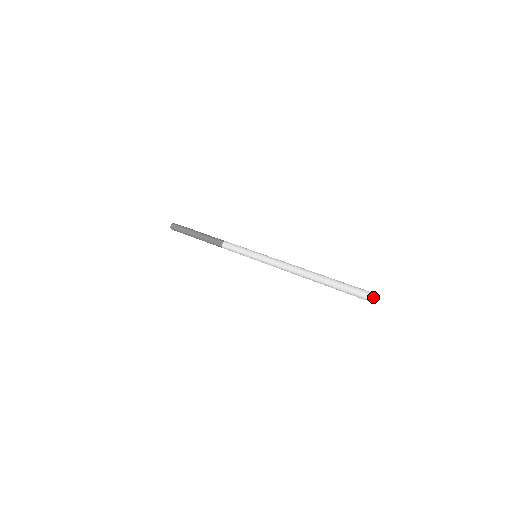
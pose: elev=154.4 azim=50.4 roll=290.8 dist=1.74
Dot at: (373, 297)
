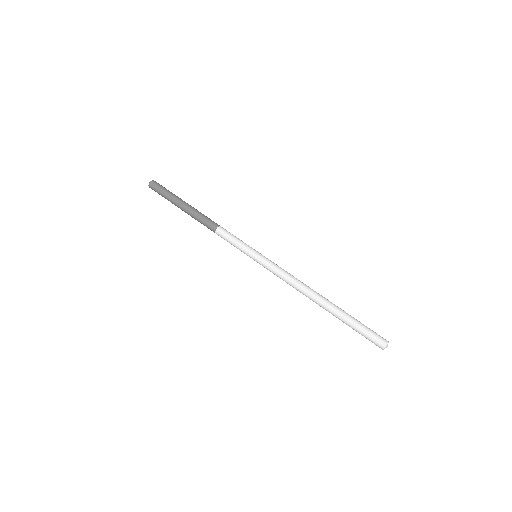
Dot at: (385, 347)
